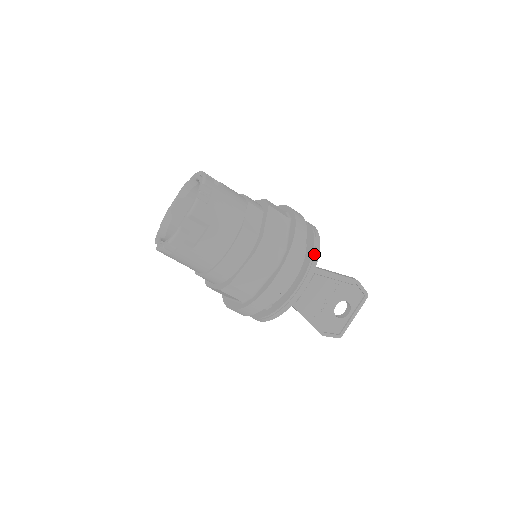
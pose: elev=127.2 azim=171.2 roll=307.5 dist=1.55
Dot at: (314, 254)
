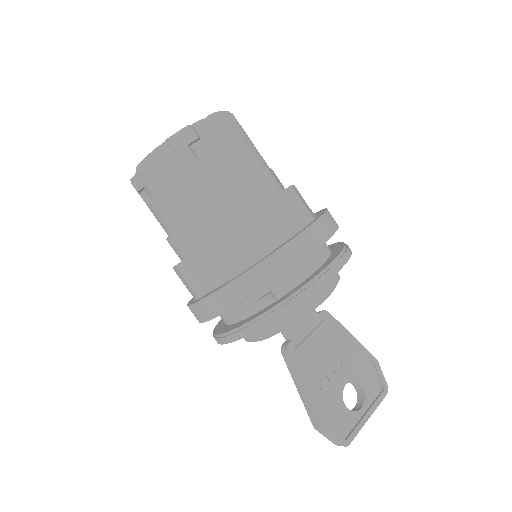
Dot at: (346, 247)
